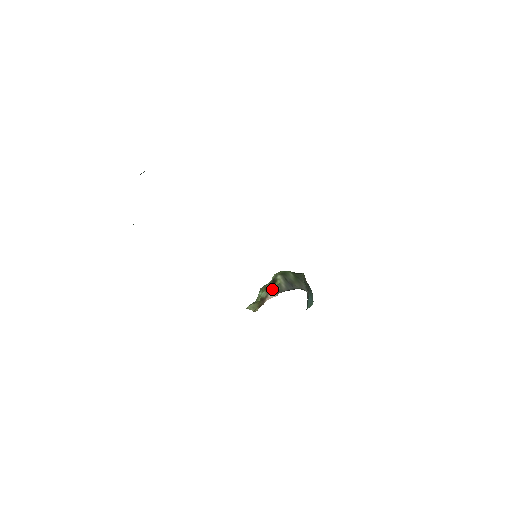
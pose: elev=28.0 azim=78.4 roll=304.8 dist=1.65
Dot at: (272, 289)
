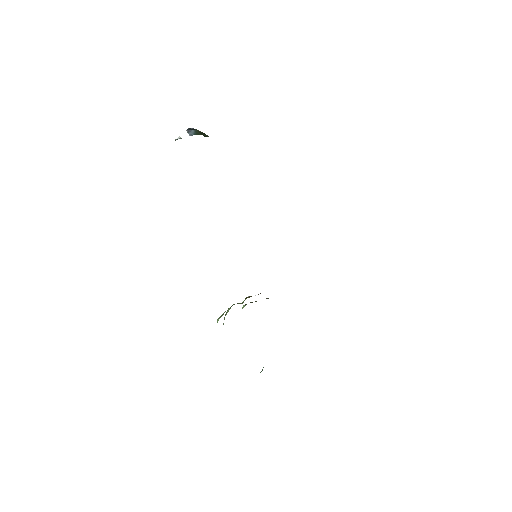
Dot at: occluded
